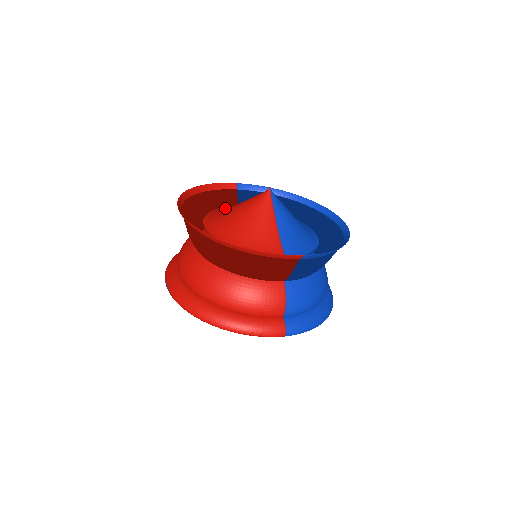
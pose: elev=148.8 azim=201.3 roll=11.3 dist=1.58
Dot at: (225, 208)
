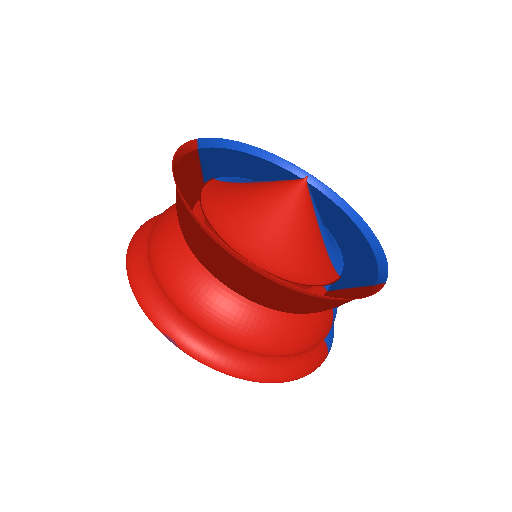
Dot at: (222, 198)
